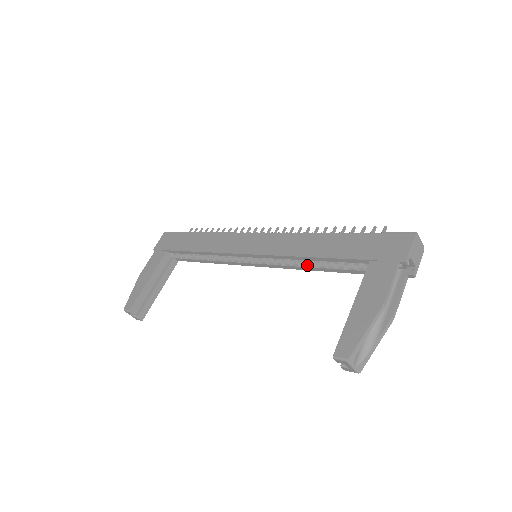
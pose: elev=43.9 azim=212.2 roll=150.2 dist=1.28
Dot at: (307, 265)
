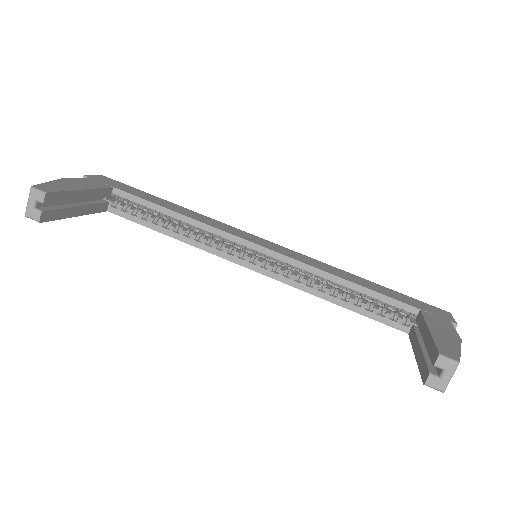
Dot at: (326, 291)
